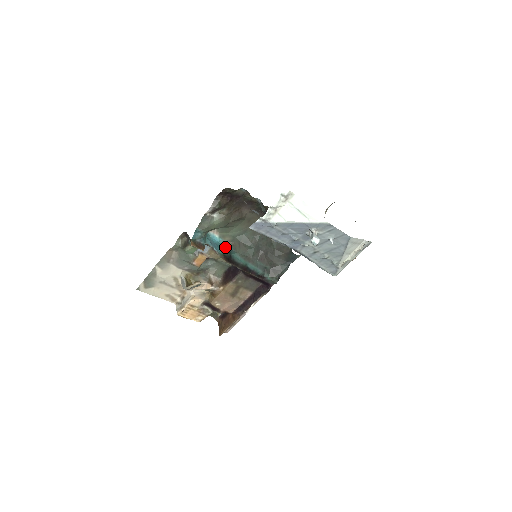
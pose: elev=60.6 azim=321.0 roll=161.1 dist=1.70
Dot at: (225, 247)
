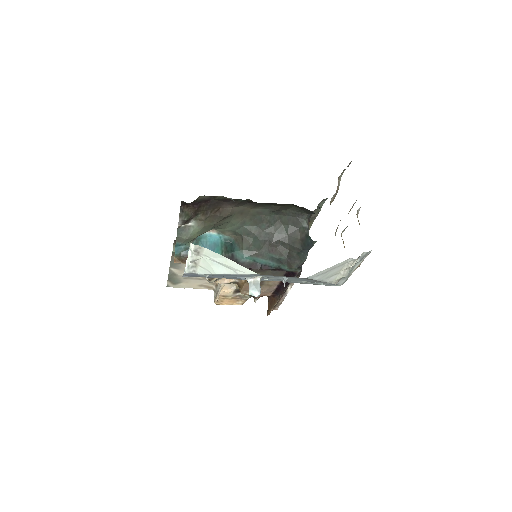
Dot at: (228, 243)
